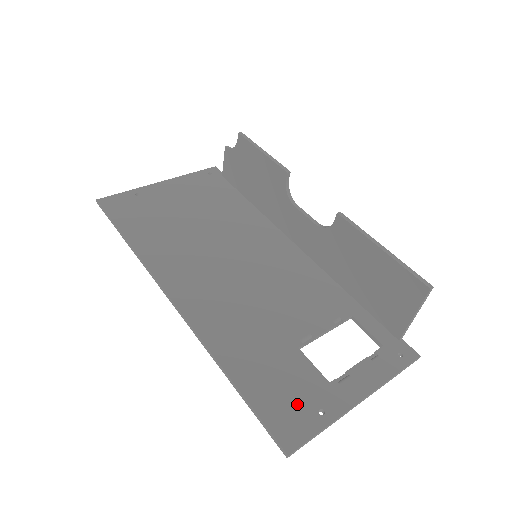
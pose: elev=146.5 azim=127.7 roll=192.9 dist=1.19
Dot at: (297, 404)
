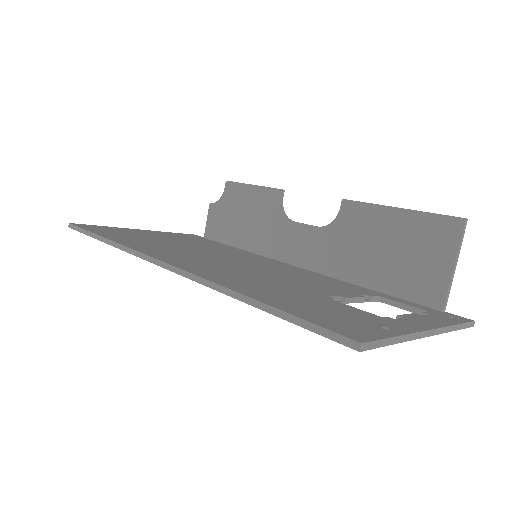
Dot at: (350, 320)
